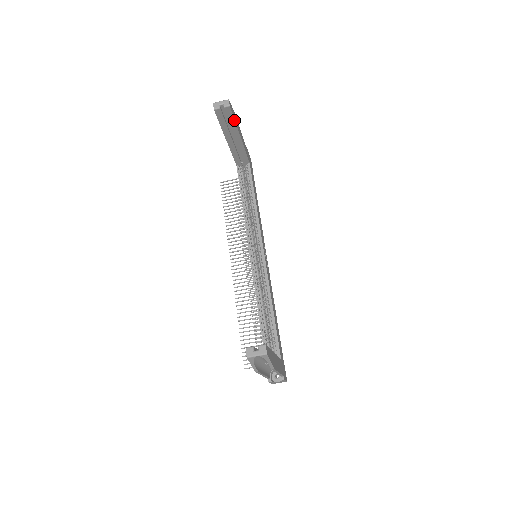
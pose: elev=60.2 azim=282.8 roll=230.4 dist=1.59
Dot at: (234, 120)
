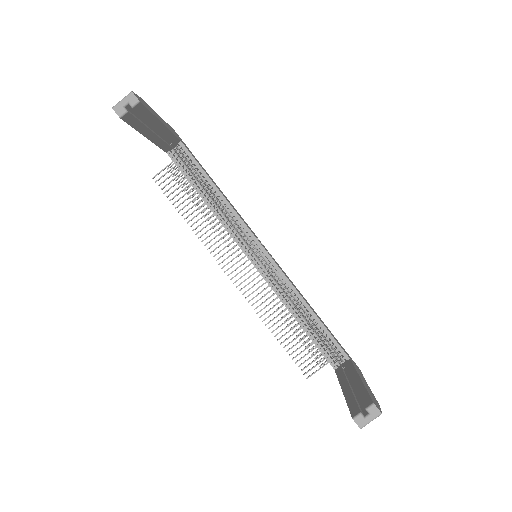
Dot at: (150, 113)
